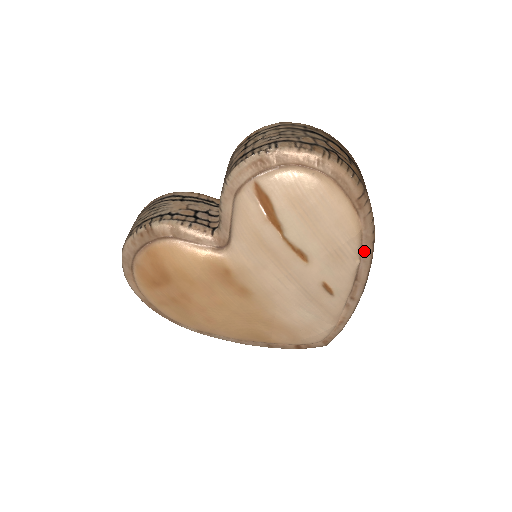
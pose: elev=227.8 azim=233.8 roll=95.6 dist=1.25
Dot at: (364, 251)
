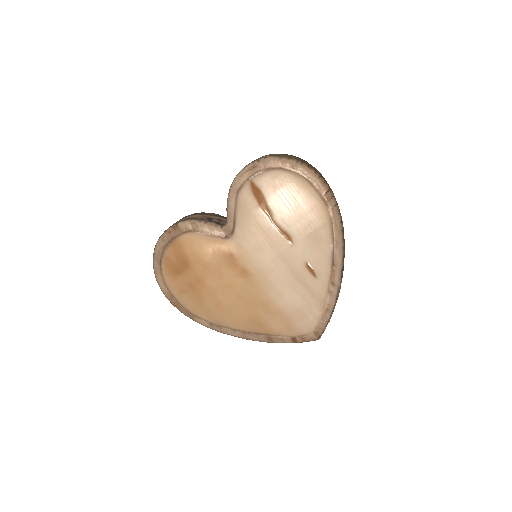
Dot at: (336, 237)
